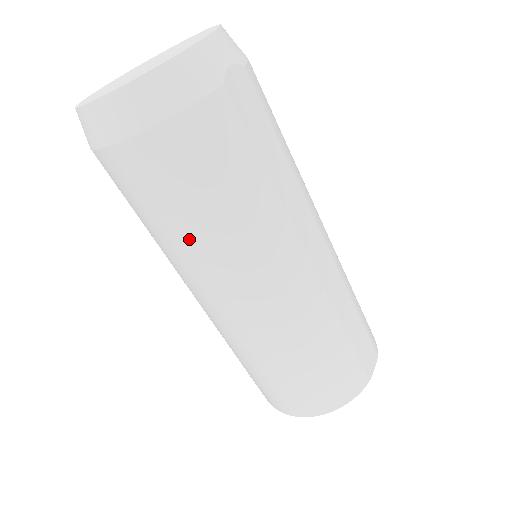
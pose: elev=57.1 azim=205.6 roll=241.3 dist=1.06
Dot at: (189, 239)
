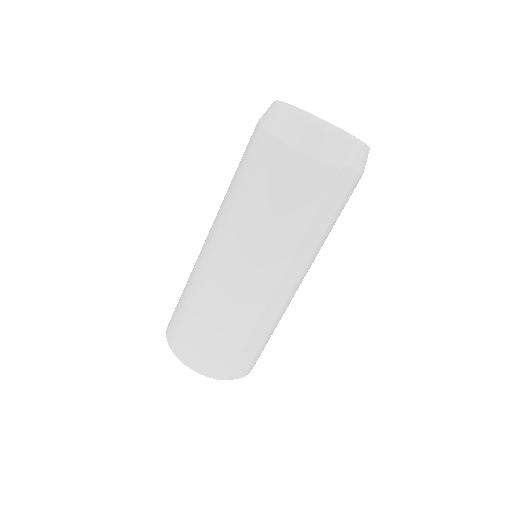
Dot at: (246, 207)
